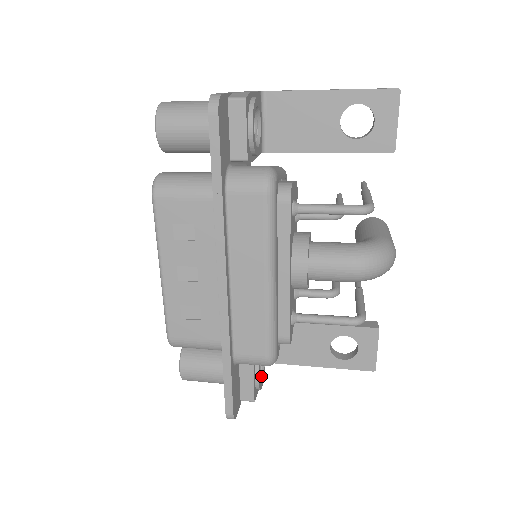
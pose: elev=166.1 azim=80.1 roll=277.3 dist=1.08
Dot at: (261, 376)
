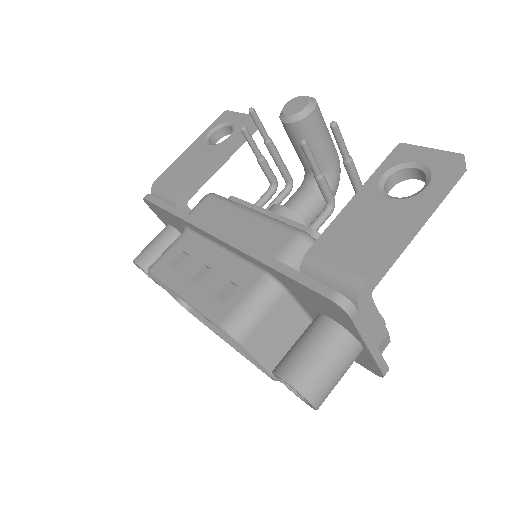
Dot at: occluded
